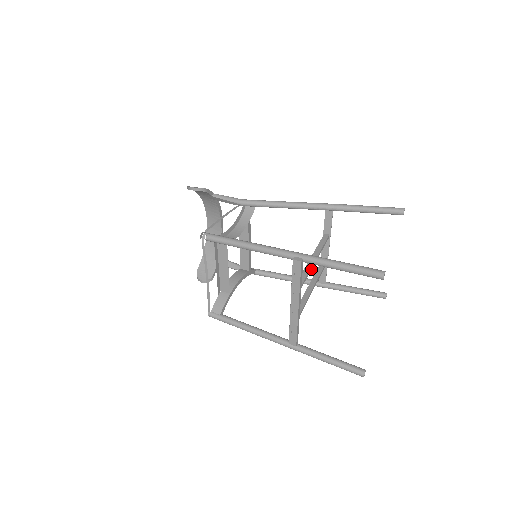
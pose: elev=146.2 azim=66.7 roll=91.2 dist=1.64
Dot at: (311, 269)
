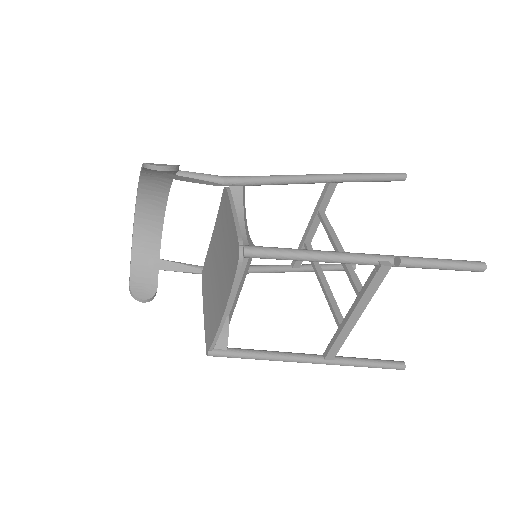
Dot at: (348, 264)
